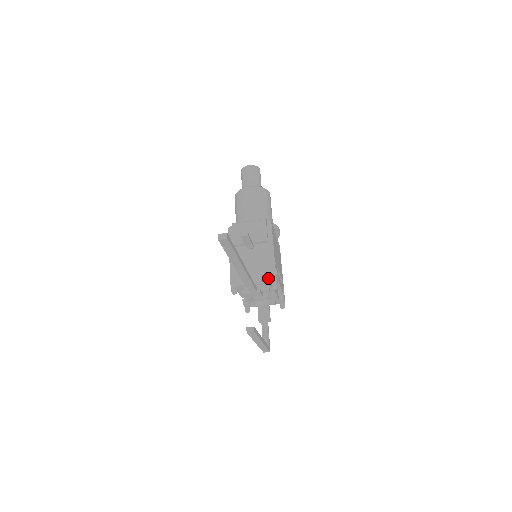
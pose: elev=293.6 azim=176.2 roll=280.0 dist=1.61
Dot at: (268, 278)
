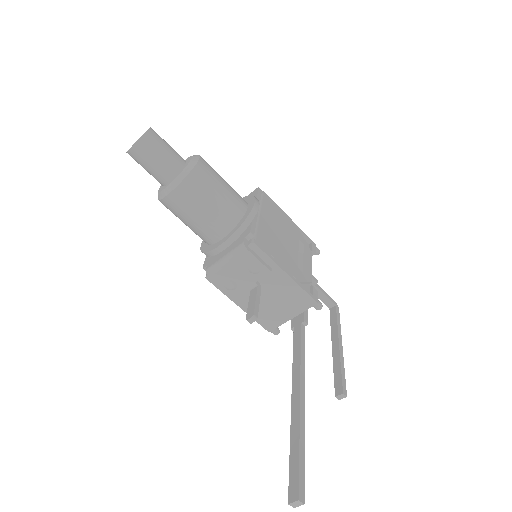
Dot at: (305, 305)
